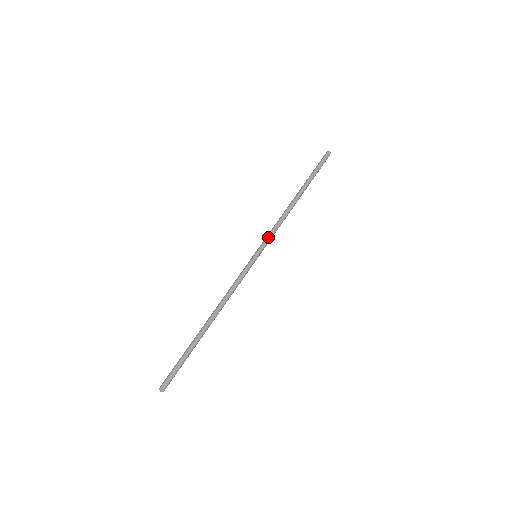
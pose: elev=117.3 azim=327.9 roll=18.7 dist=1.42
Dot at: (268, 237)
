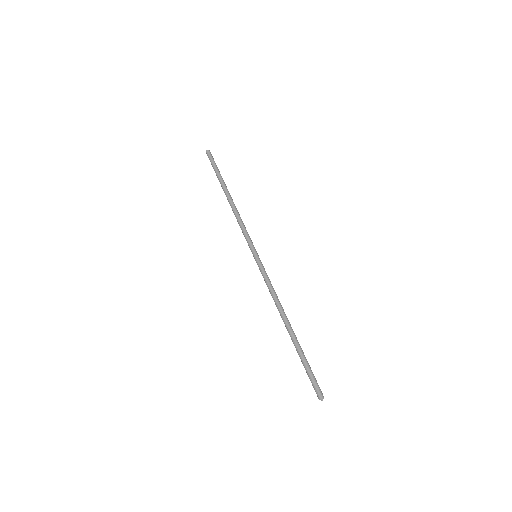
Dot at: (247, 237)
